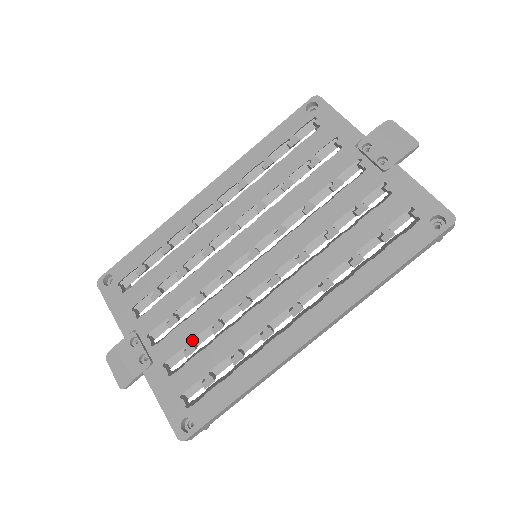
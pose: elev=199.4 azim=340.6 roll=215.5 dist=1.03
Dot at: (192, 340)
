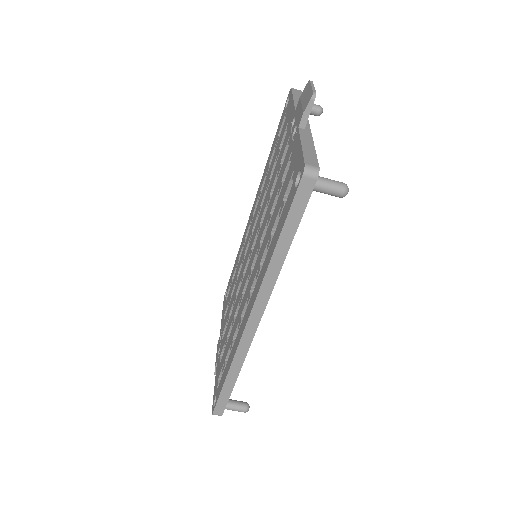
Dot at: occluded
